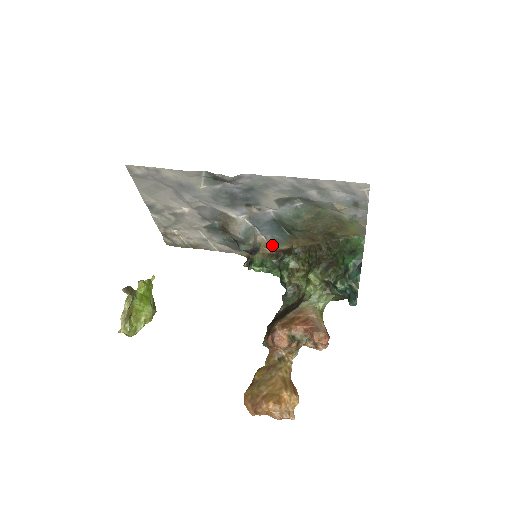
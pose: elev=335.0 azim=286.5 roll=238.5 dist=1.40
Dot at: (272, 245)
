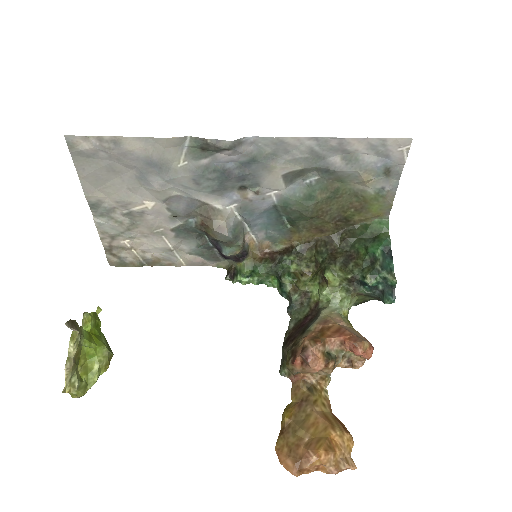
Dot at: (263, 246)
